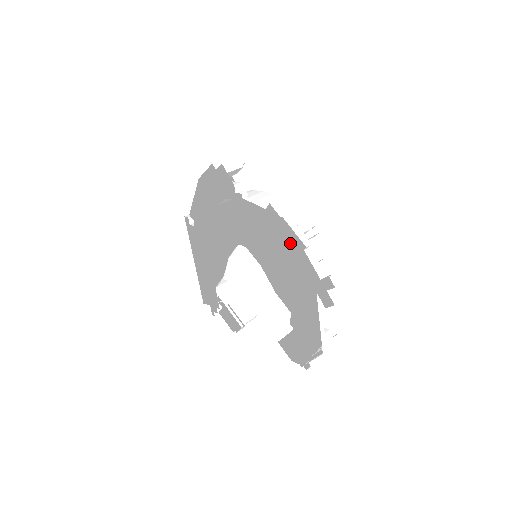
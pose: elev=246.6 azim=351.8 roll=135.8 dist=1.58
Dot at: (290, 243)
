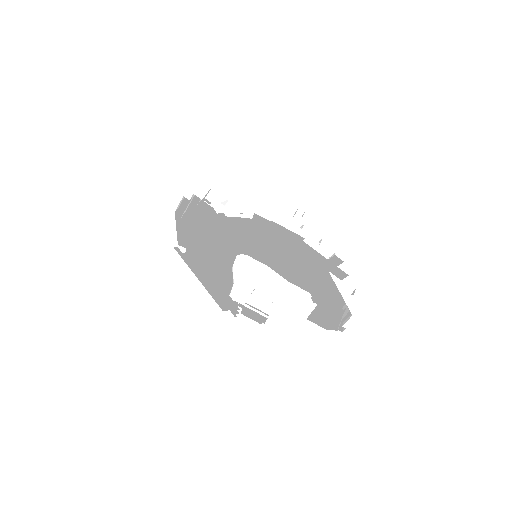
Dot at: occluded
